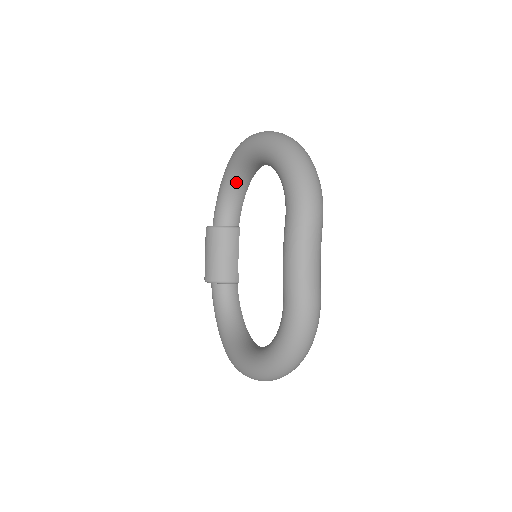
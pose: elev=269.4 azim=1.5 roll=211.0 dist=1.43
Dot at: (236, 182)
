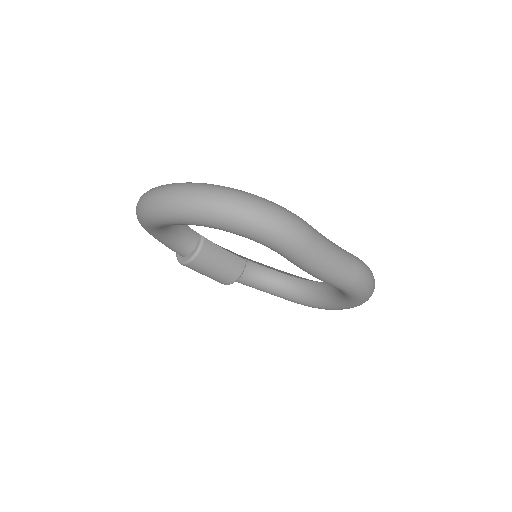
Dot at: (168, 229)
